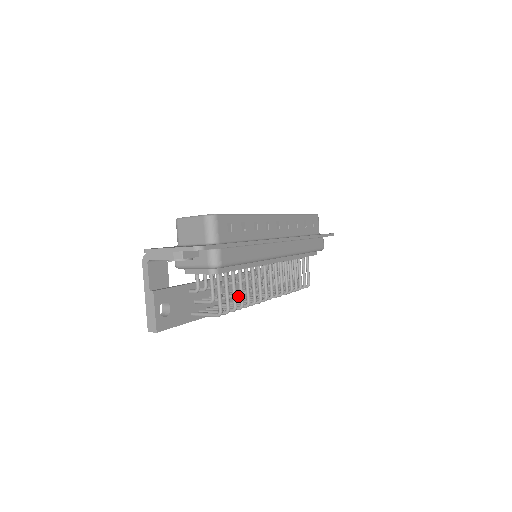
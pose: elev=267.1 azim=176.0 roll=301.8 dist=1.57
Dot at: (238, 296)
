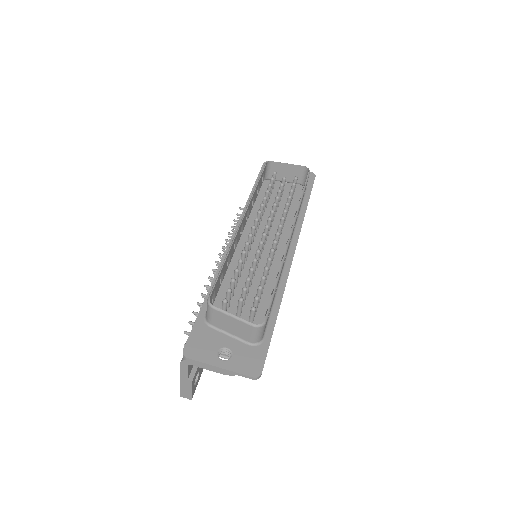
Dot at: occluded
